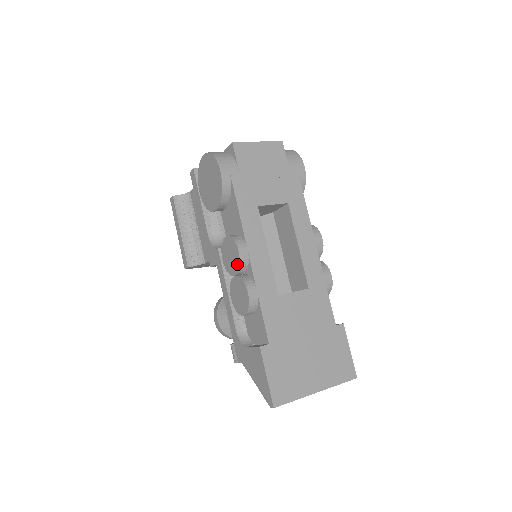
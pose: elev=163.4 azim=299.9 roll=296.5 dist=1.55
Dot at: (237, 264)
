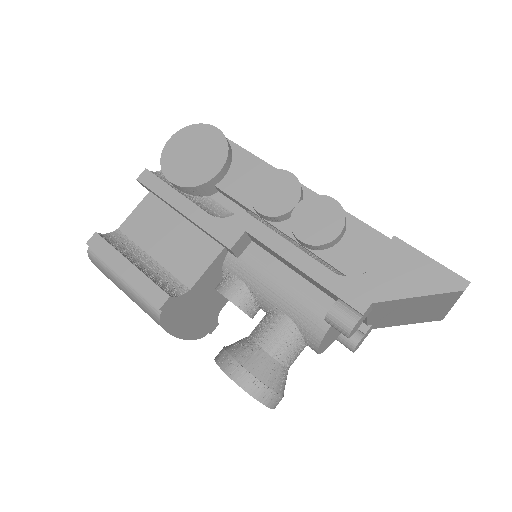
Dot at: (295, 187)
